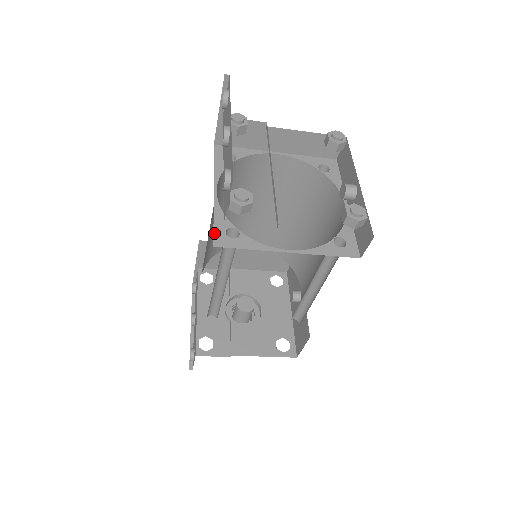
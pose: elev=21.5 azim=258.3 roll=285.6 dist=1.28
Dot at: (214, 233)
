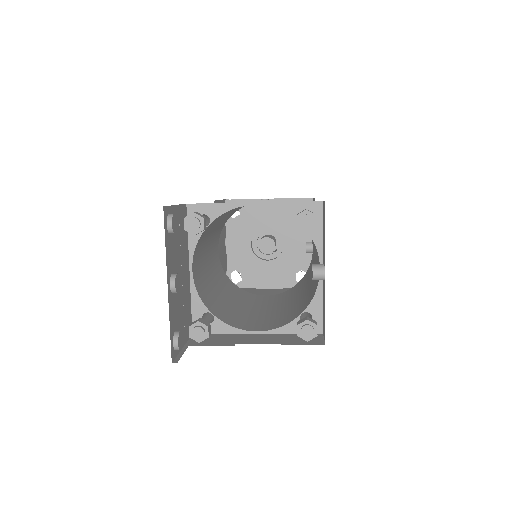
Dot at: (192, 320)
